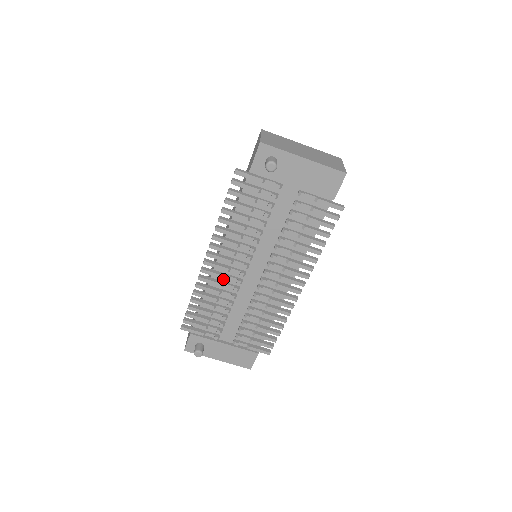
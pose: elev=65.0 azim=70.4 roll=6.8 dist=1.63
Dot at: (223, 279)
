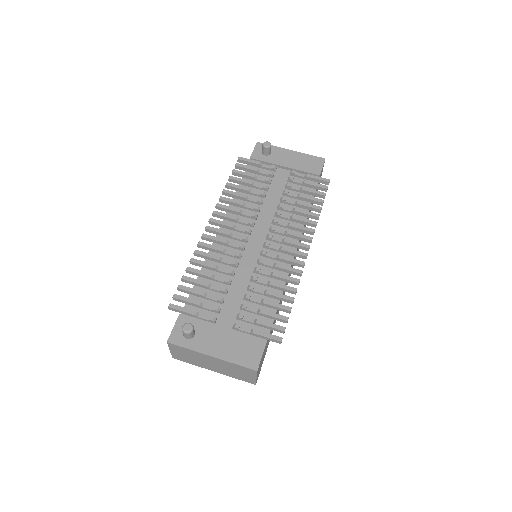
Dot at: occluded
